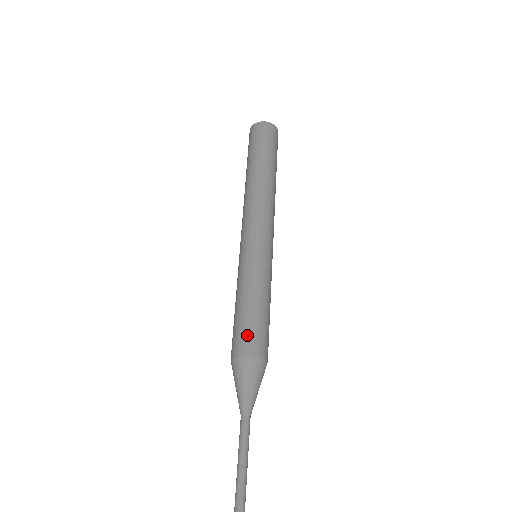
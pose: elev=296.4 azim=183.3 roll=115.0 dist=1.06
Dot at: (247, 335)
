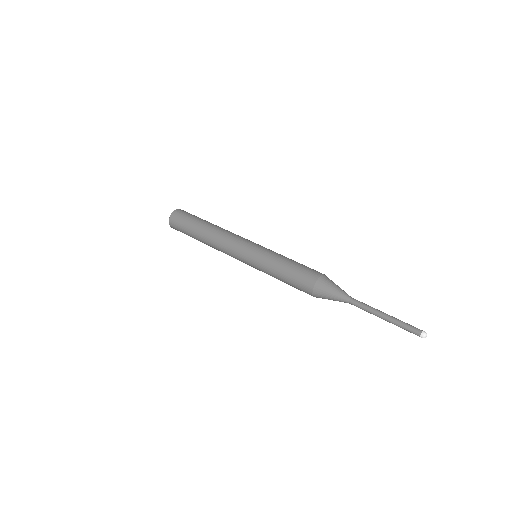
Dot at: (312, 269)
